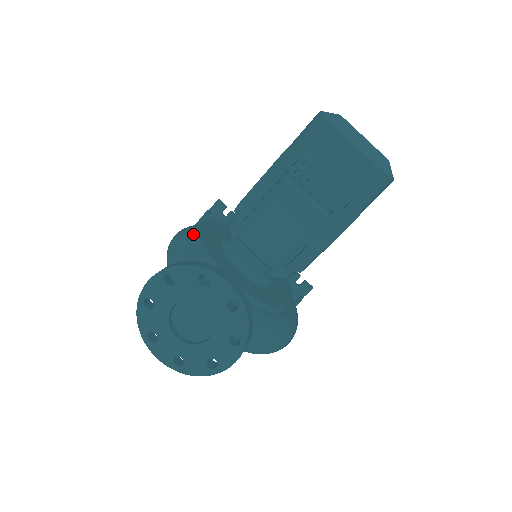
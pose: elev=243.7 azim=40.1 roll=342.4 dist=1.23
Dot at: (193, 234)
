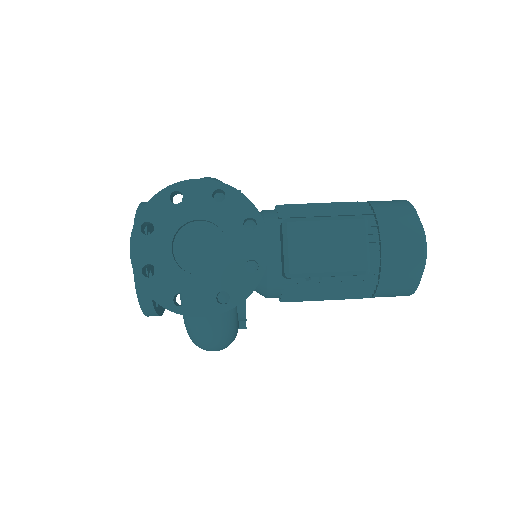
Dot at: occluded
